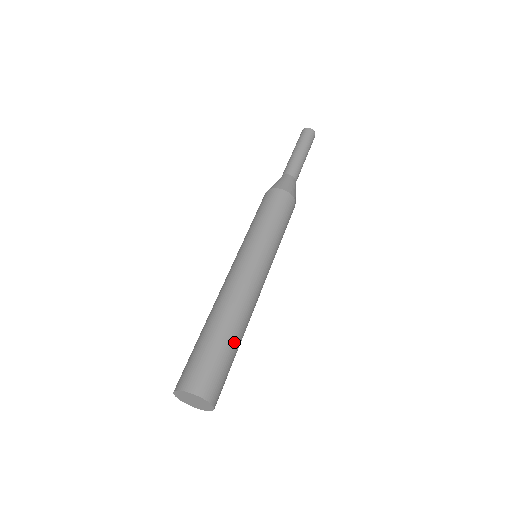
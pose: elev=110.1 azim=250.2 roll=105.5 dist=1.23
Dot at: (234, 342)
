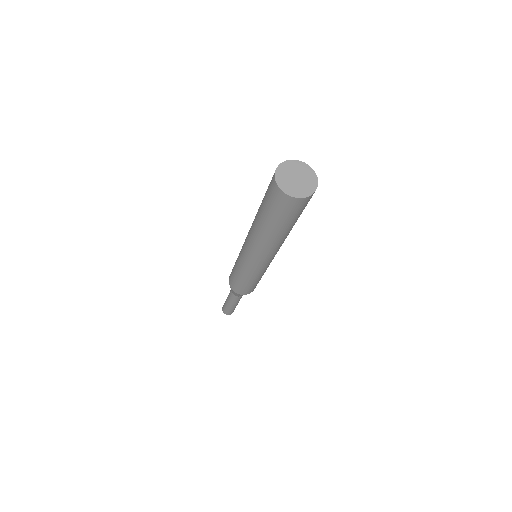
Dot at: occluded
